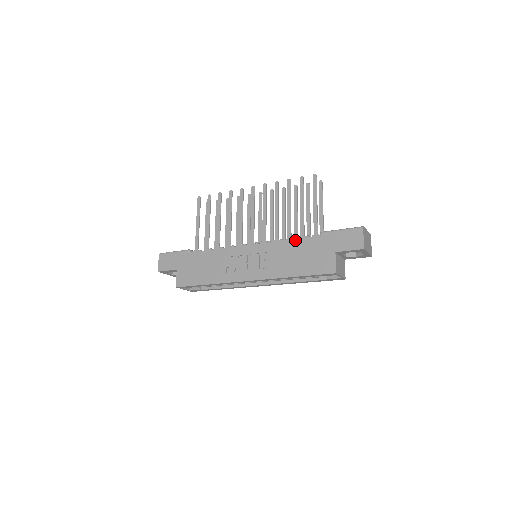
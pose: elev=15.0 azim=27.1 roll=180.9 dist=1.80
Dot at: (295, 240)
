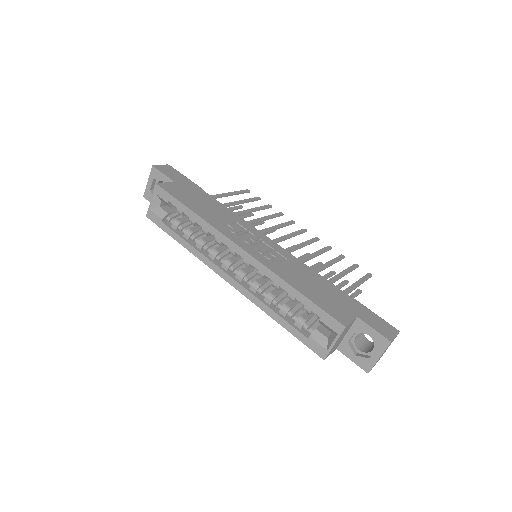
Dot at: (321, 276)
